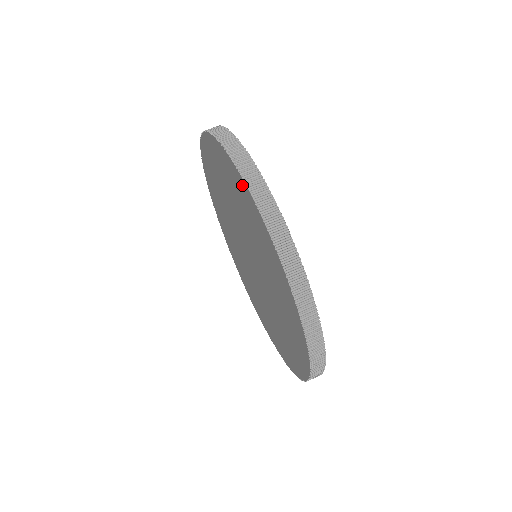
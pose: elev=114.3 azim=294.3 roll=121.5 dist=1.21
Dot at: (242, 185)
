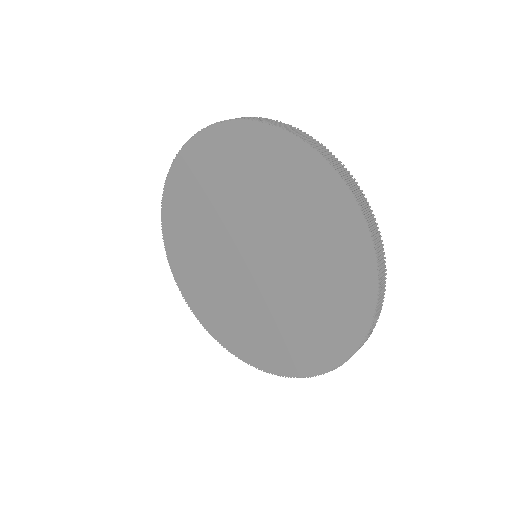
Dot at: (181, 164)
